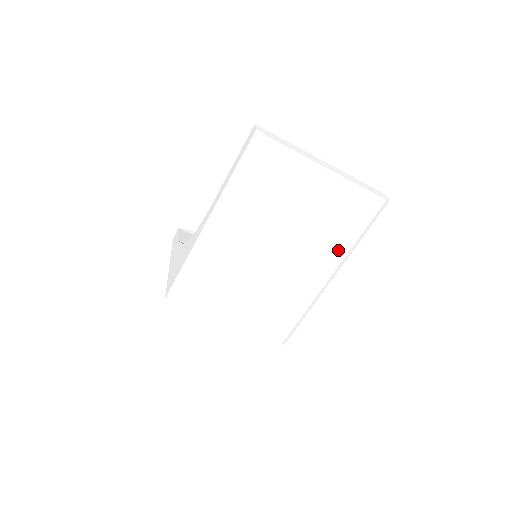
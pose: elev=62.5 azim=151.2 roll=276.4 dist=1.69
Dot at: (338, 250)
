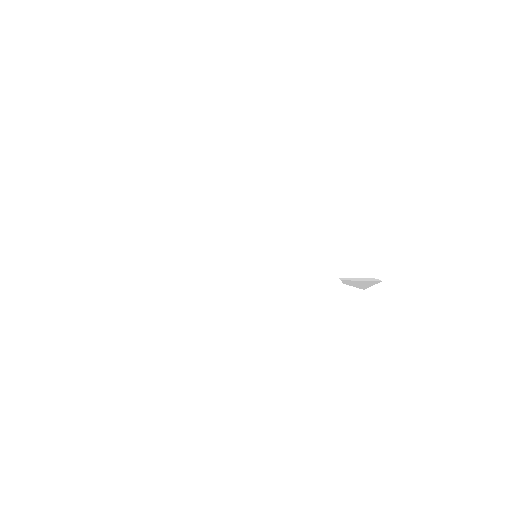
Dot at: (267, 187)
